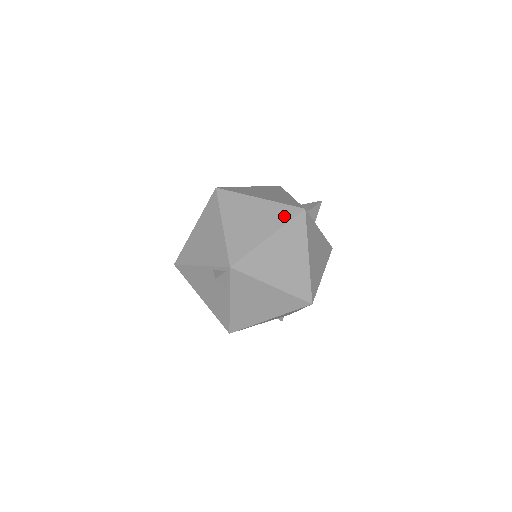
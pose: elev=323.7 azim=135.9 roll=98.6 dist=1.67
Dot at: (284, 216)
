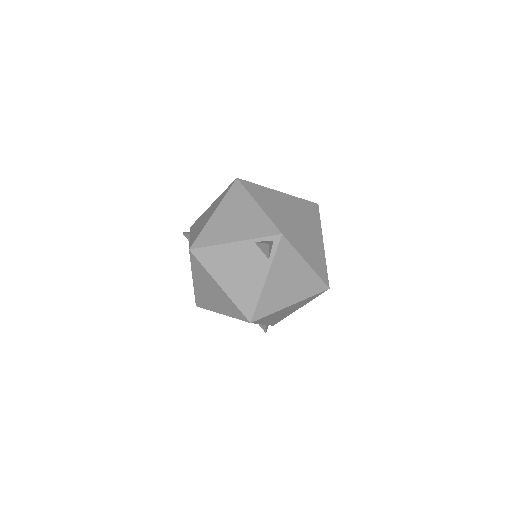
Dot at: (305, 206)
